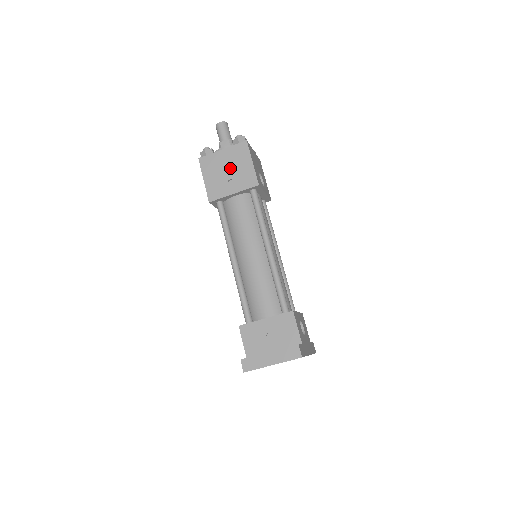
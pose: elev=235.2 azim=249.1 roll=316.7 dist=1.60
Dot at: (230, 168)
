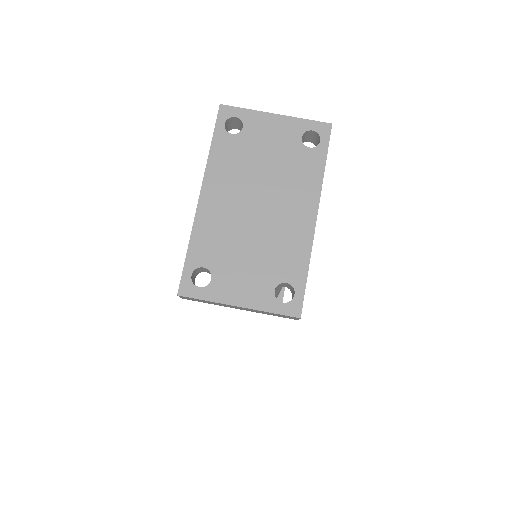
Dot at: occluded
